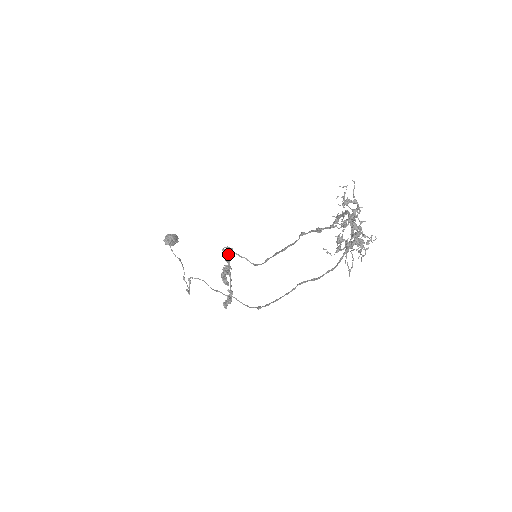
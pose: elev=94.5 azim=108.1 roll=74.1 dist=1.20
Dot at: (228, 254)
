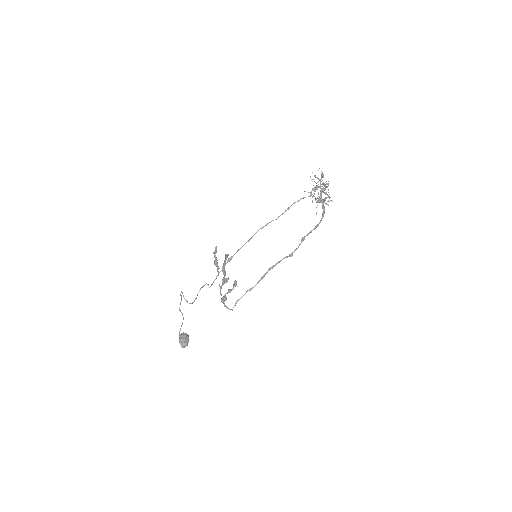
Dot at: (225, 305)
